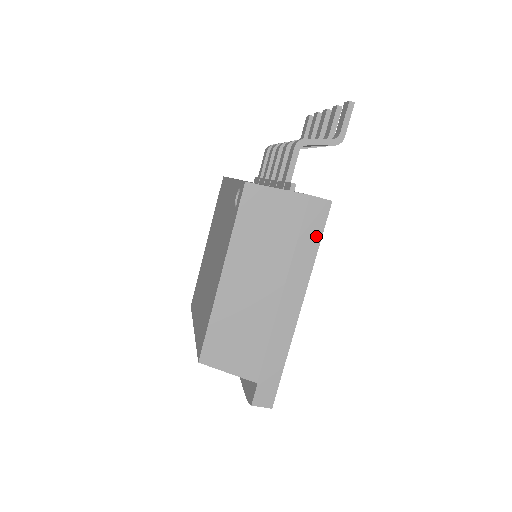
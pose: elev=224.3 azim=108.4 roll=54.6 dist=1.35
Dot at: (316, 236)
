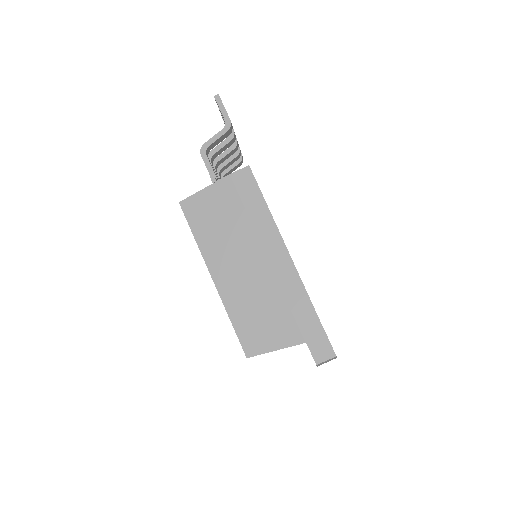
Dot at: (258, 198)
